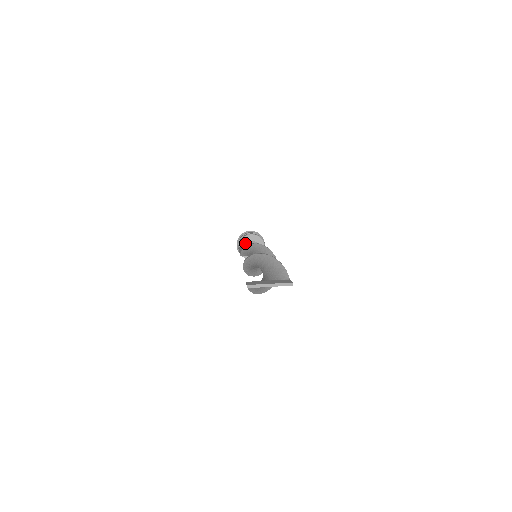
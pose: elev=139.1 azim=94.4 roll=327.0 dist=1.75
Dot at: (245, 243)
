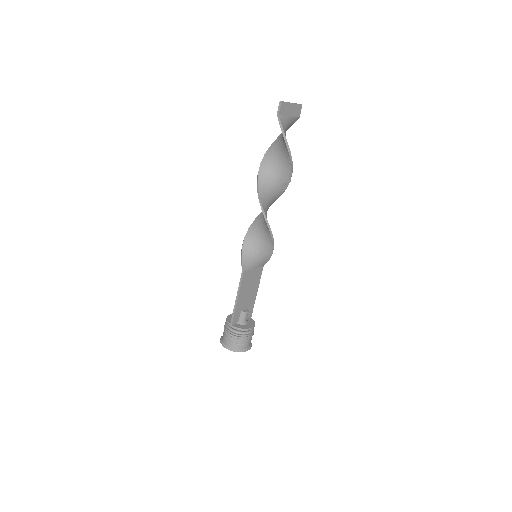
Dot at: occluded
